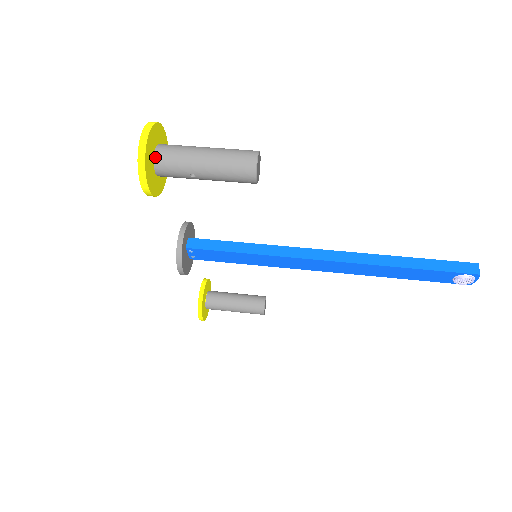
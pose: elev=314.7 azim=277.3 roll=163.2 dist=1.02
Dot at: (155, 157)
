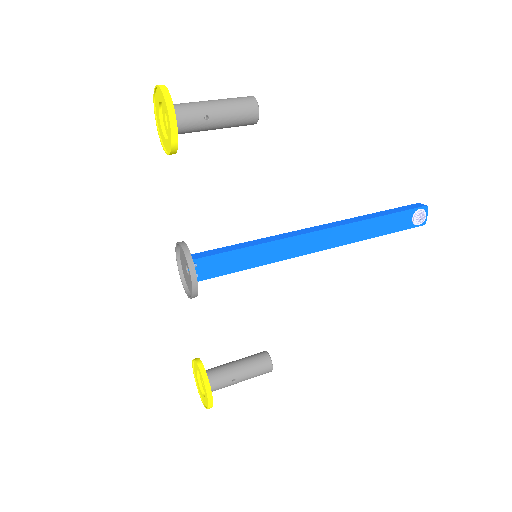
Dot at: occluded
